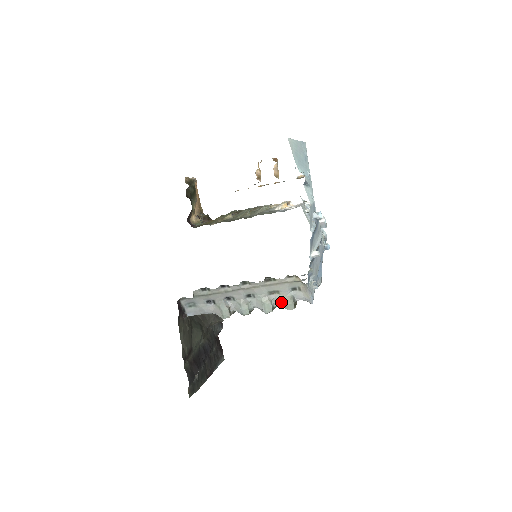
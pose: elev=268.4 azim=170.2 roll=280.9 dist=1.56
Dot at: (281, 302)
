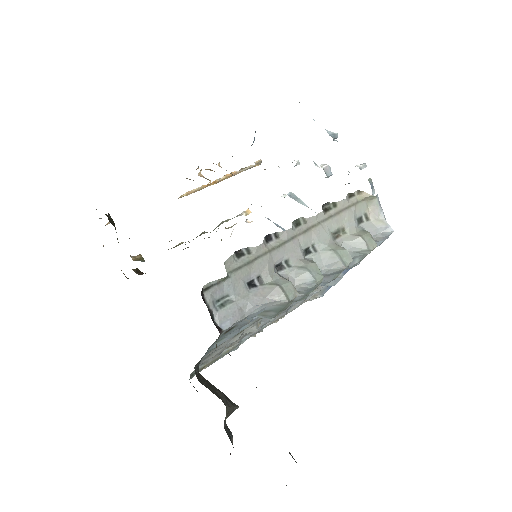
Dot at: (355, 243)
